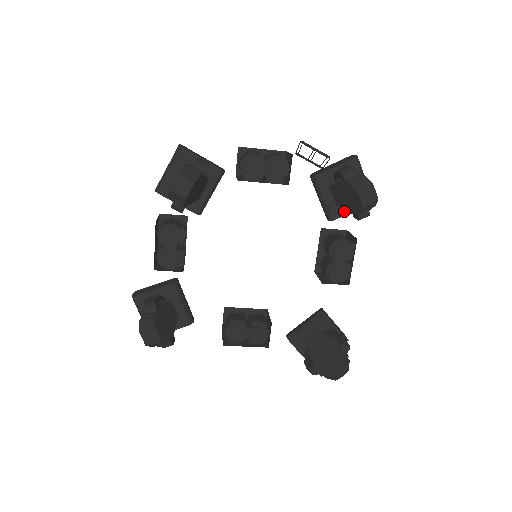
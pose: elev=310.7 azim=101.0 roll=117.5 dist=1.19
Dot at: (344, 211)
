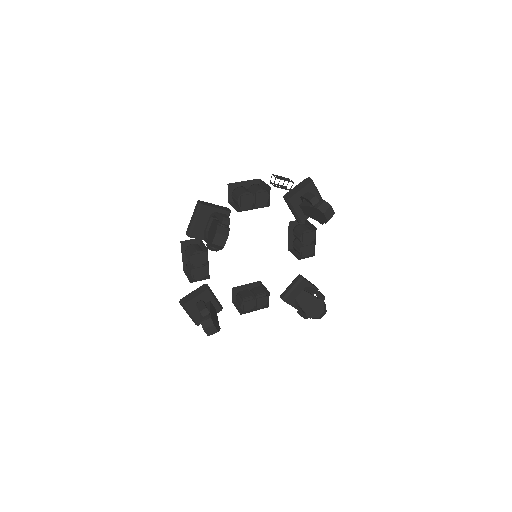
Dot at: occluded
